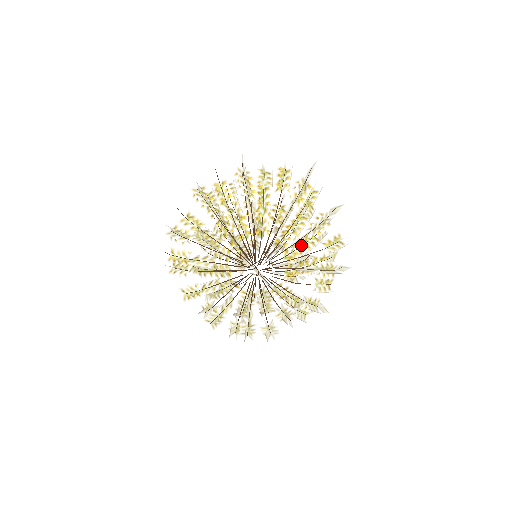
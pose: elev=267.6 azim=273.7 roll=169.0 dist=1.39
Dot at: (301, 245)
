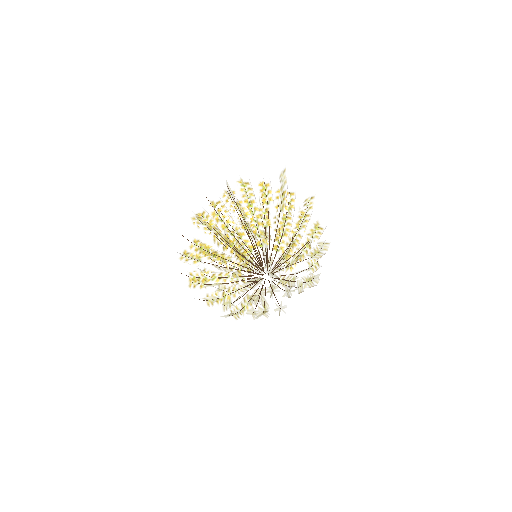
Dot at: (292, 241)
